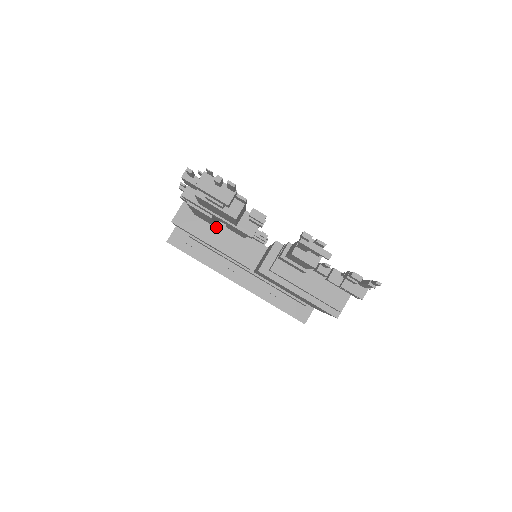
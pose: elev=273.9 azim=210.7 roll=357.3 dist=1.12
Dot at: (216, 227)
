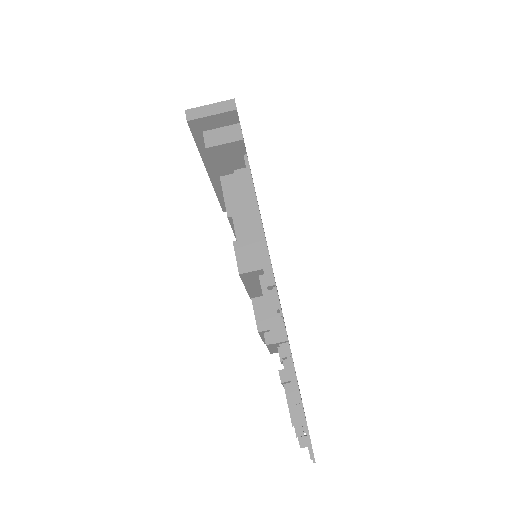
Dot at: occluded
